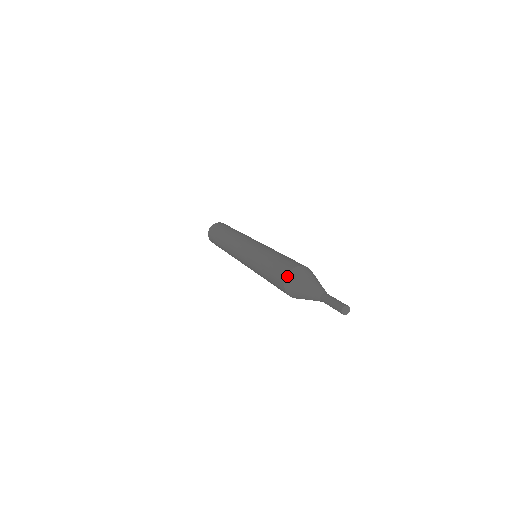
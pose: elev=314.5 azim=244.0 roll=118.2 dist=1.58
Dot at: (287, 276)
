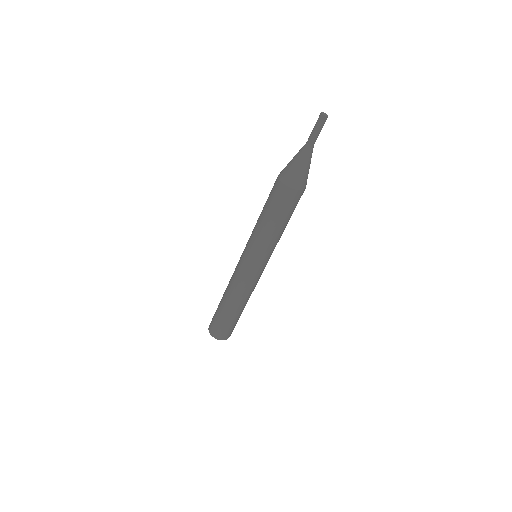
Dot at: (279, 175)
